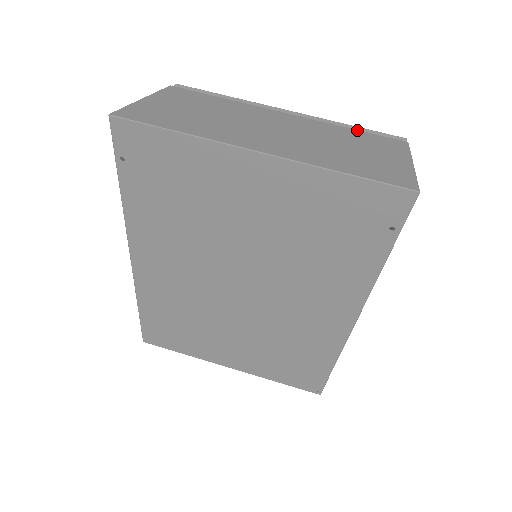
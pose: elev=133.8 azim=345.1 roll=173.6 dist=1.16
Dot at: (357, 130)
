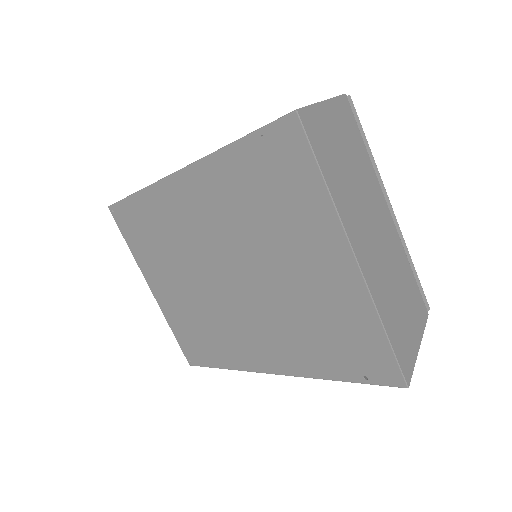
Dot at: (413, 273)
